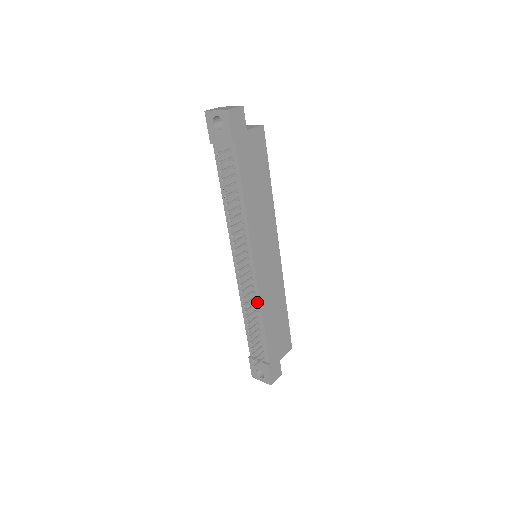
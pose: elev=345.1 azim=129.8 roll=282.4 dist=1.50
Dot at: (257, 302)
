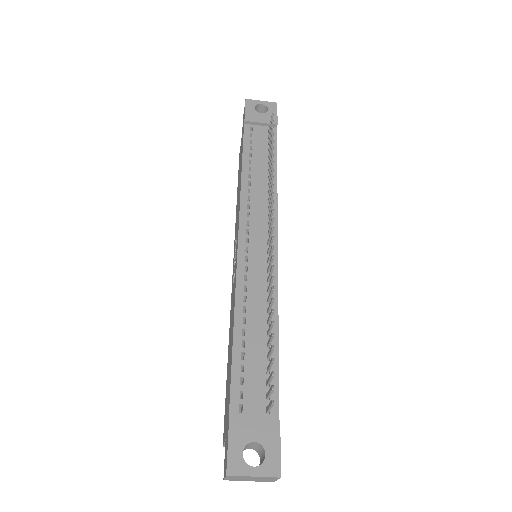
Dot at: occluded
